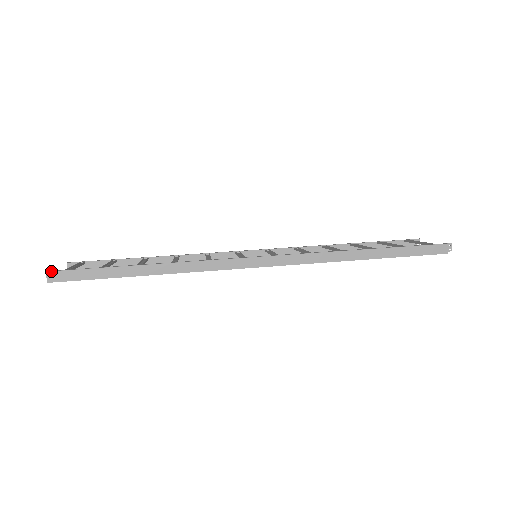
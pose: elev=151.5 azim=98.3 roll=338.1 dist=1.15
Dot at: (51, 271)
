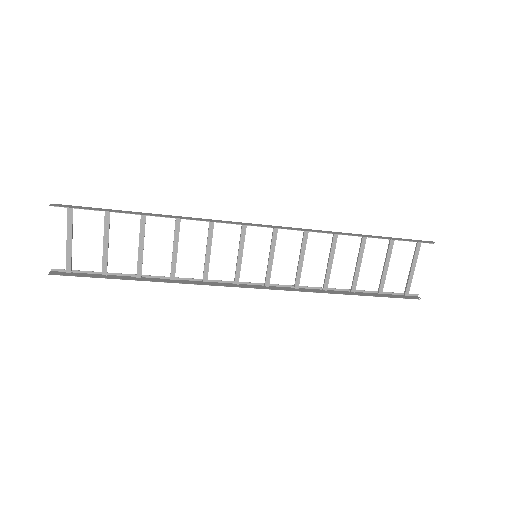
Dot at: (57, 204)
